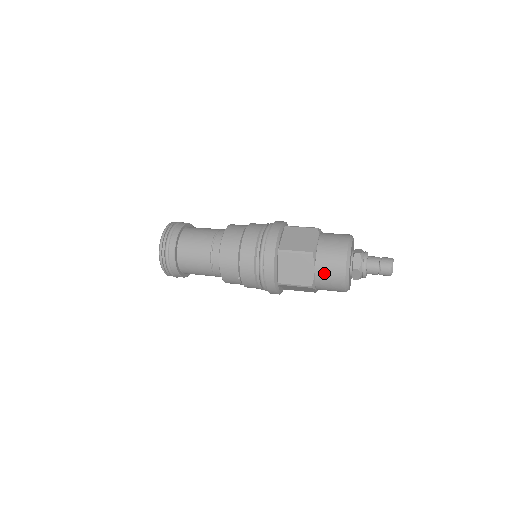
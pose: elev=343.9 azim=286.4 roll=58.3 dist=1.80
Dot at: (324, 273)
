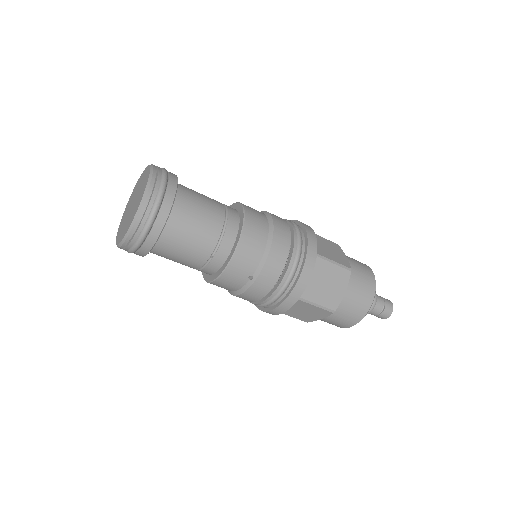
Dot at: (352, 298)
